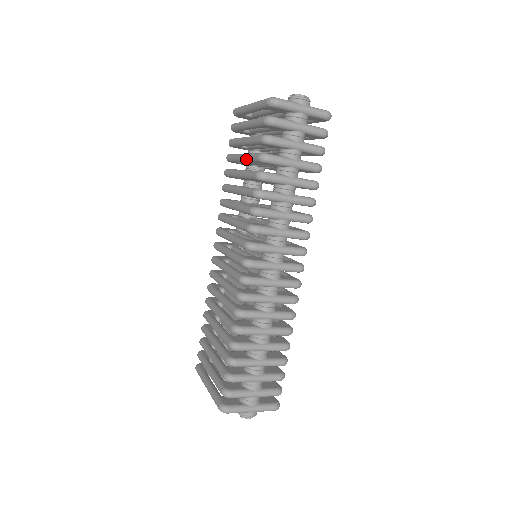
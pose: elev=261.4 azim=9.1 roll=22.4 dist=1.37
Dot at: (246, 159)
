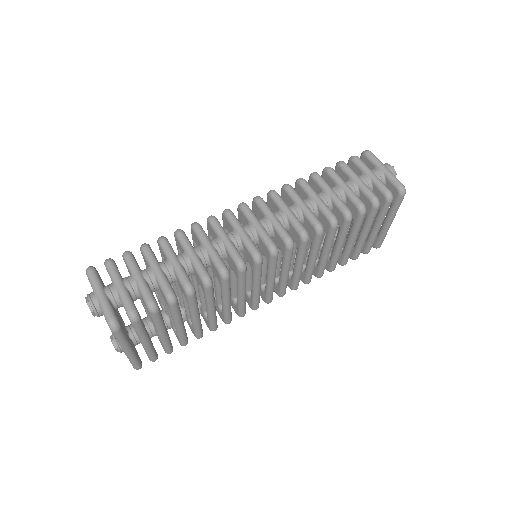
Dot at: occluded
